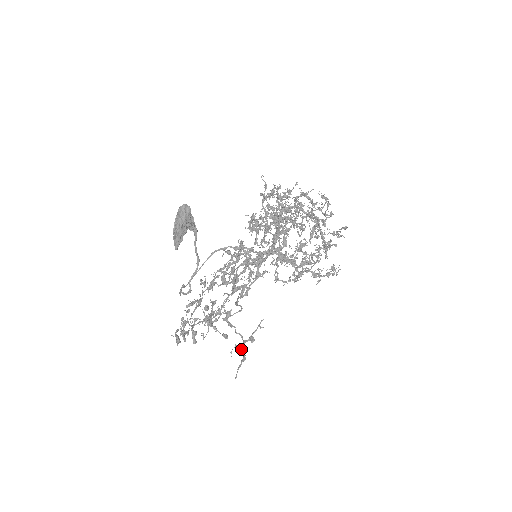
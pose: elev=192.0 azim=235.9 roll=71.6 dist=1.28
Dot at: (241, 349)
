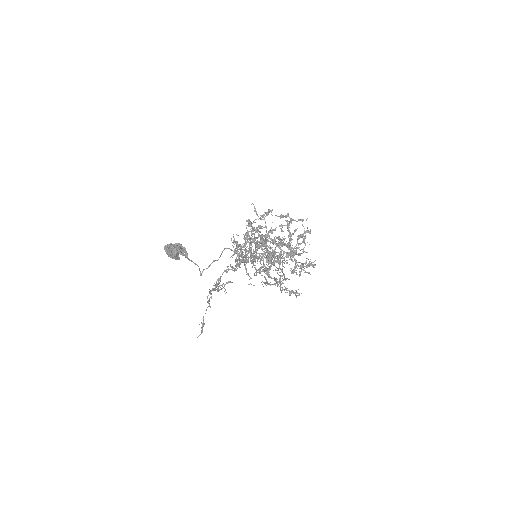
Dot at: (203, 326)
